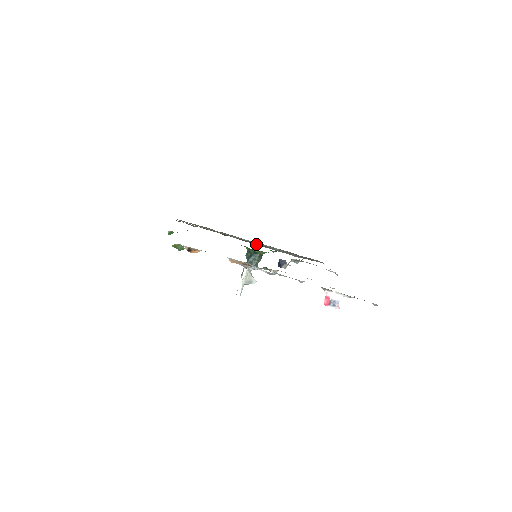
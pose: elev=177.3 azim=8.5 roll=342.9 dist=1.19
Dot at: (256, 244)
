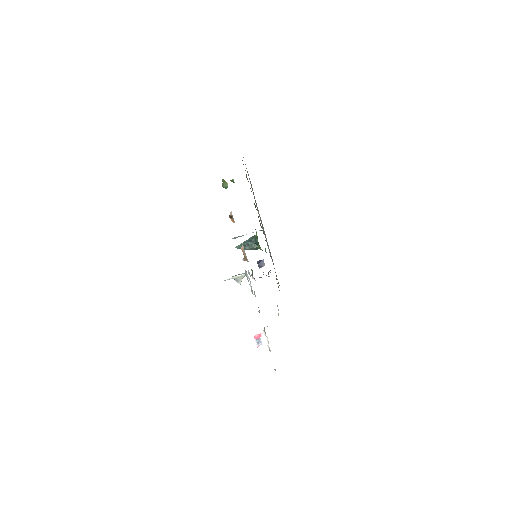
Dot at: occluded
